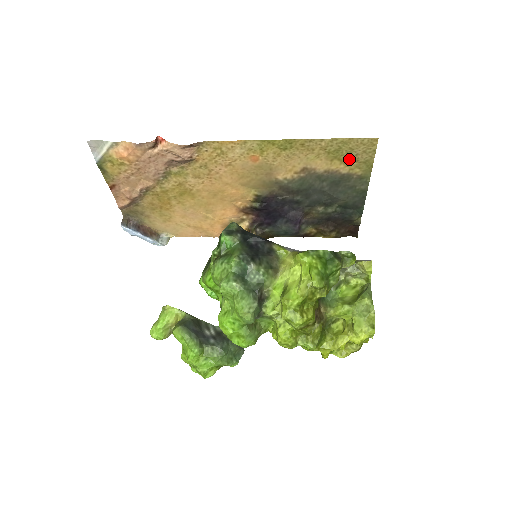
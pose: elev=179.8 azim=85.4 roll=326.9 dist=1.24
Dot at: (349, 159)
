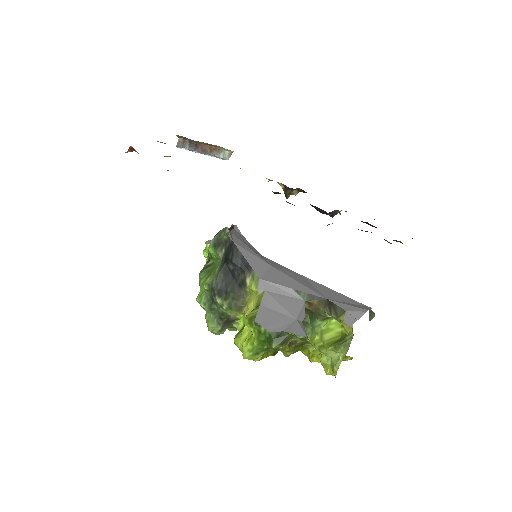
Dot at: occluded
